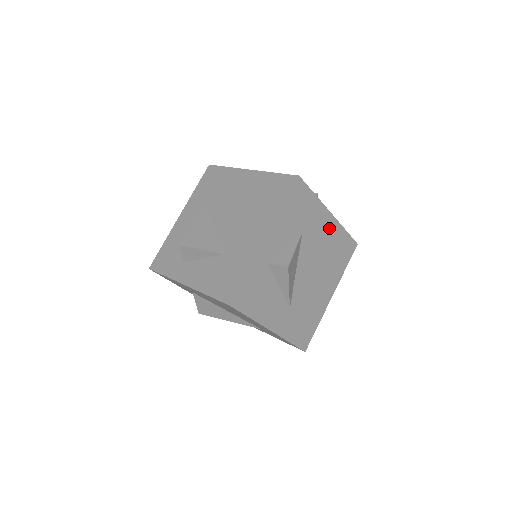
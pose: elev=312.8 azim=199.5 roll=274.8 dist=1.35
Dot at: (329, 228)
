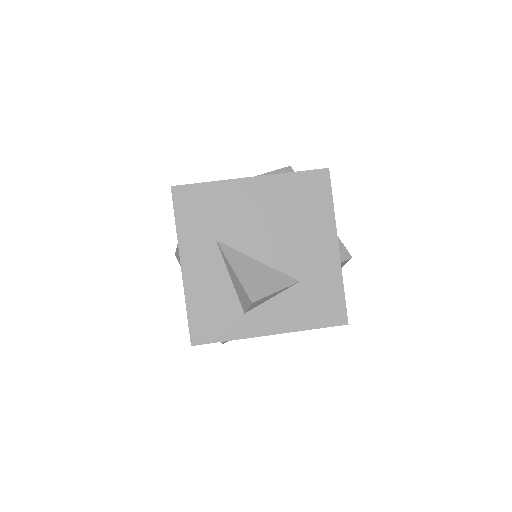
Dot at: occluded
